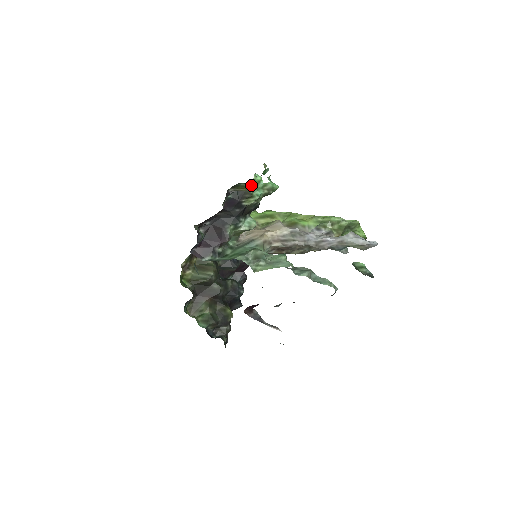
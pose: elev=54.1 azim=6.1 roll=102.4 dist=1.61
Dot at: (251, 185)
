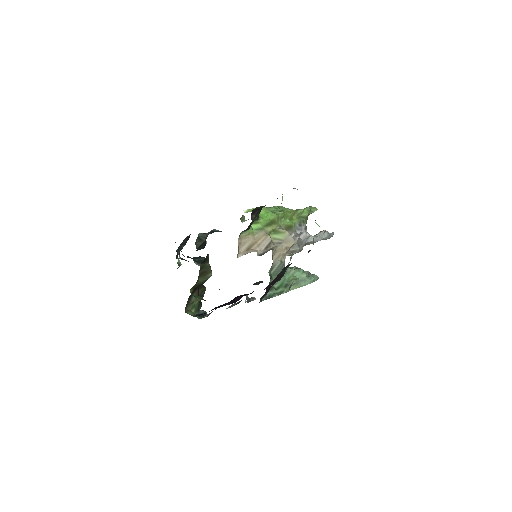
Dot at: occluded
